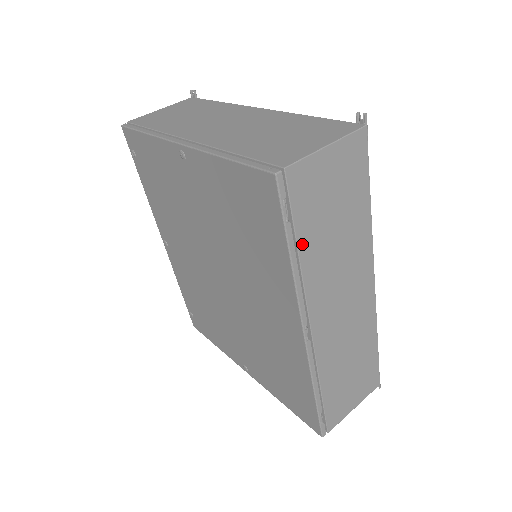
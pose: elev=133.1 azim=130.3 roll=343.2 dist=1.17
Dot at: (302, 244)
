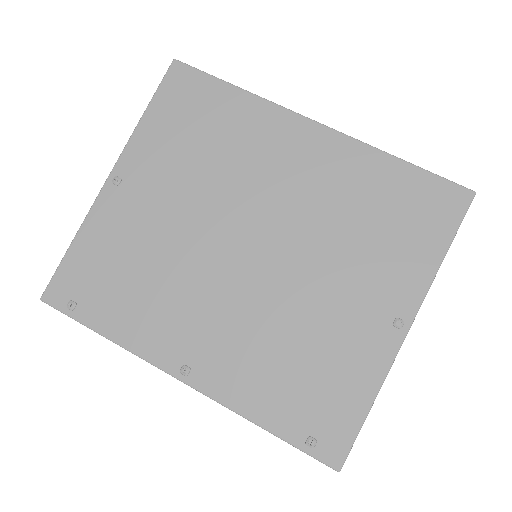
Dot at: occluded
